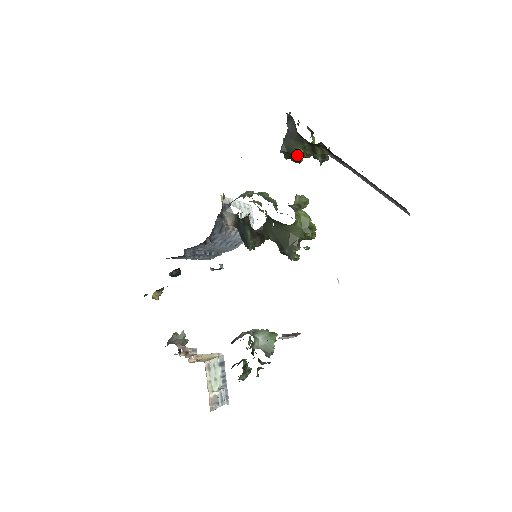
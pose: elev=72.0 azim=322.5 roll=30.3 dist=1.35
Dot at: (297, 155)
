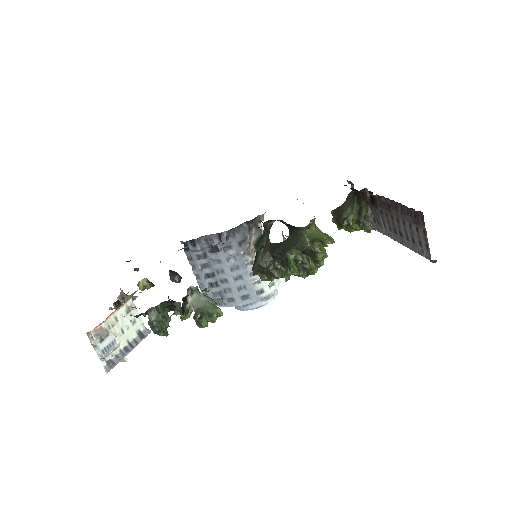
Dot at: (344, 212)
